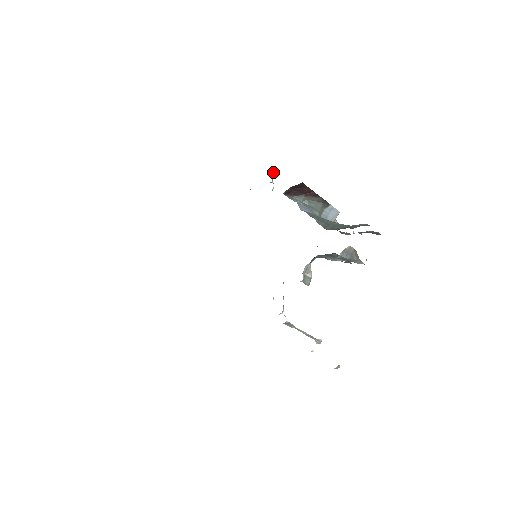
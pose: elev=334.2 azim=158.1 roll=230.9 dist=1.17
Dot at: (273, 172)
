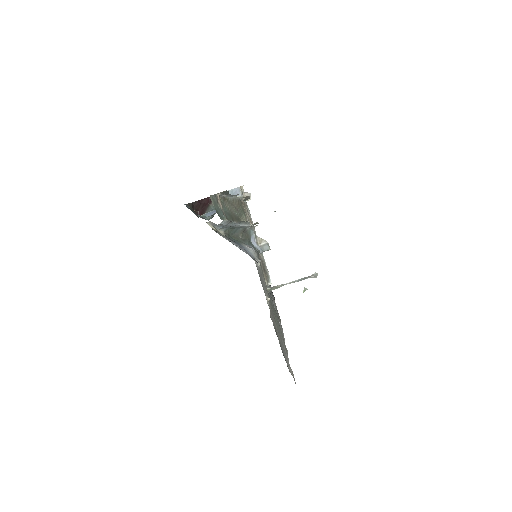
Dot at: occluded
